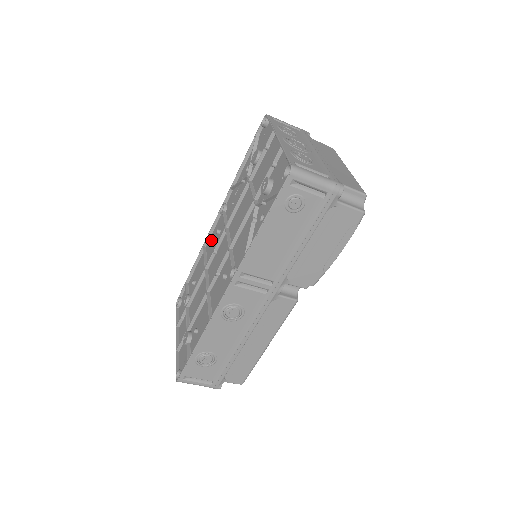
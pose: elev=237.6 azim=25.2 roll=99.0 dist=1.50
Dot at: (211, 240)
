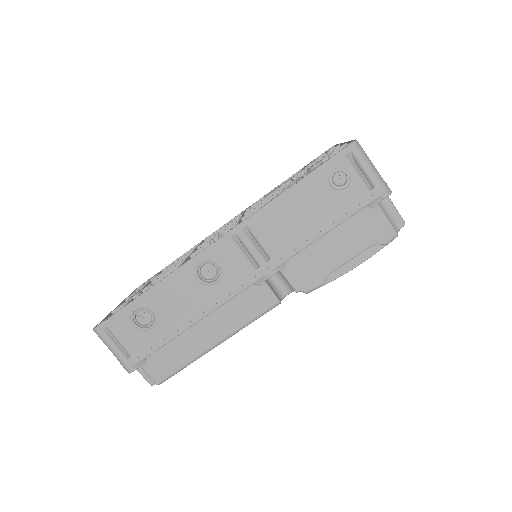
Dot at: occluded
